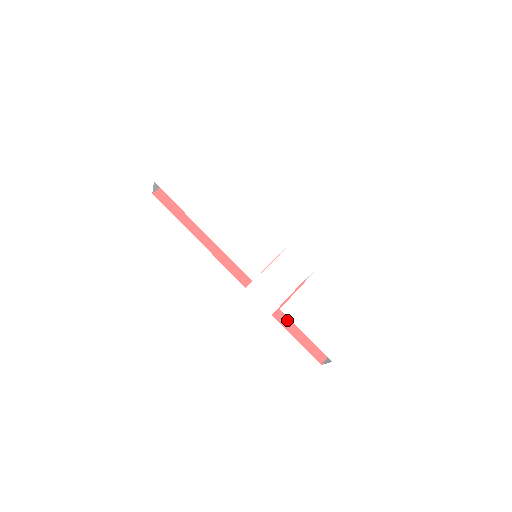
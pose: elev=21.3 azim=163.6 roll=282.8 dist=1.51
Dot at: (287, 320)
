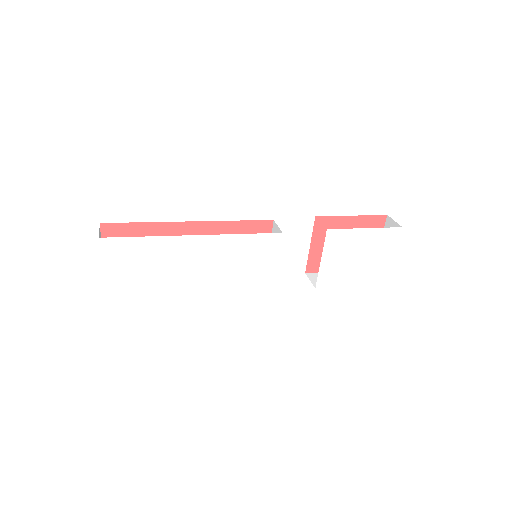
Dot at: occluded
